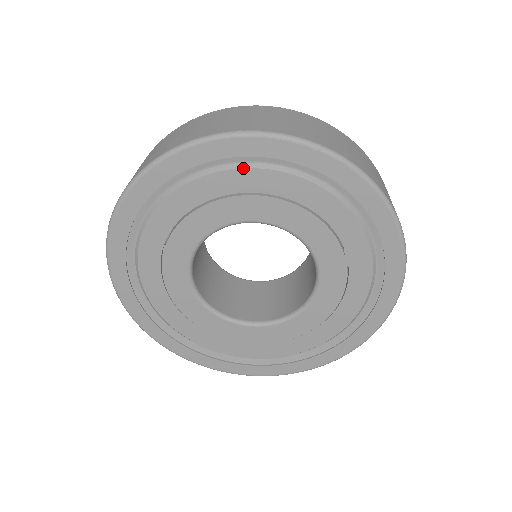
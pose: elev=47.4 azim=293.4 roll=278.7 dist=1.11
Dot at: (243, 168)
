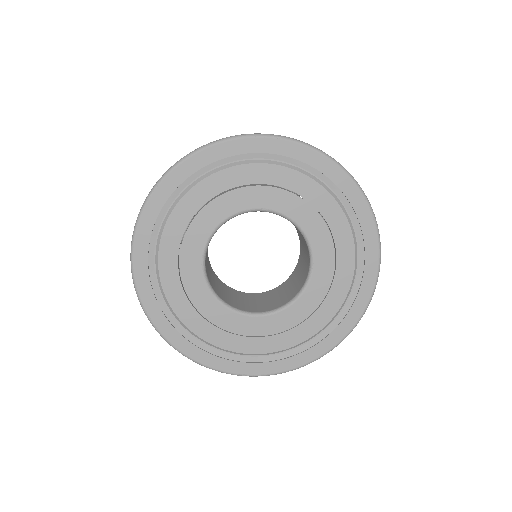
Dot at: (326, 189)
